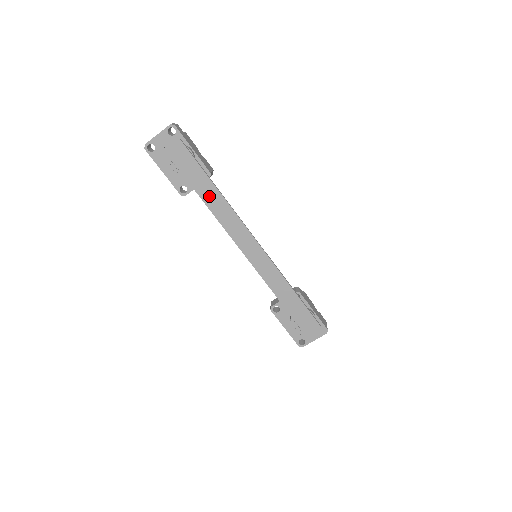
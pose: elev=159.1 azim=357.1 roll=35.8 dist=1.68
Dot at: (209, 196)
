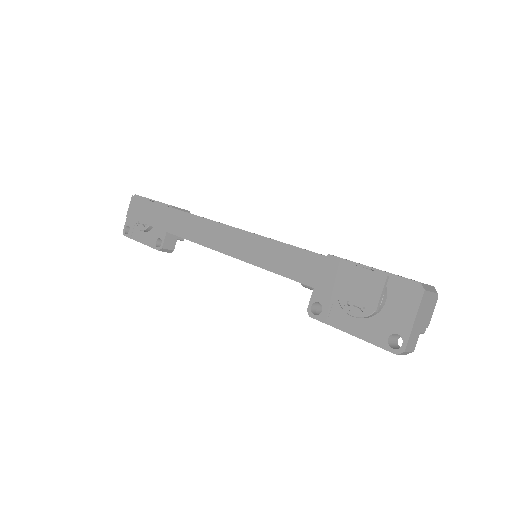
Dot at: (169, 222)
